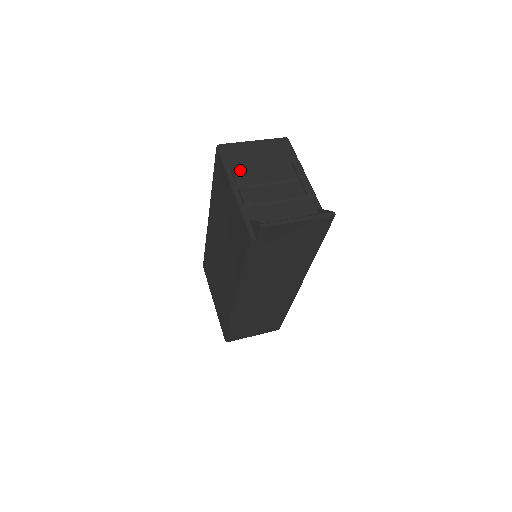
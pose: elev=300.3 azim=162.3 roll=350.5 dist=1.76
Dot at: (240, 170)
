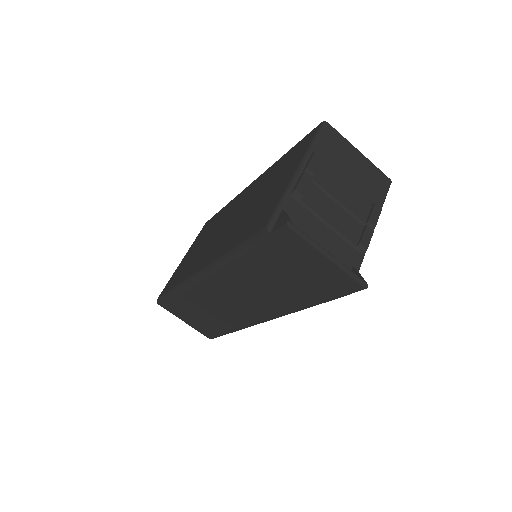
Dot at: (322, 161)
